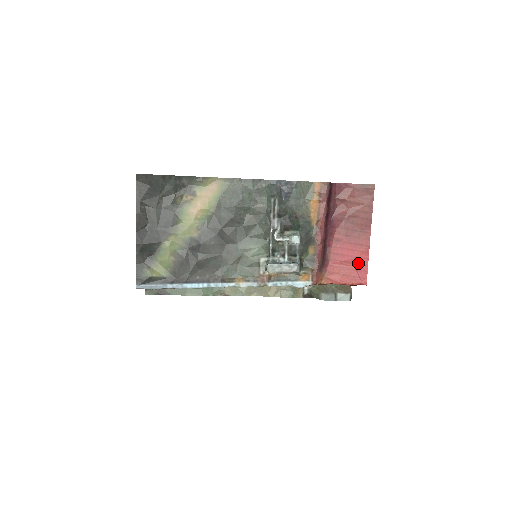
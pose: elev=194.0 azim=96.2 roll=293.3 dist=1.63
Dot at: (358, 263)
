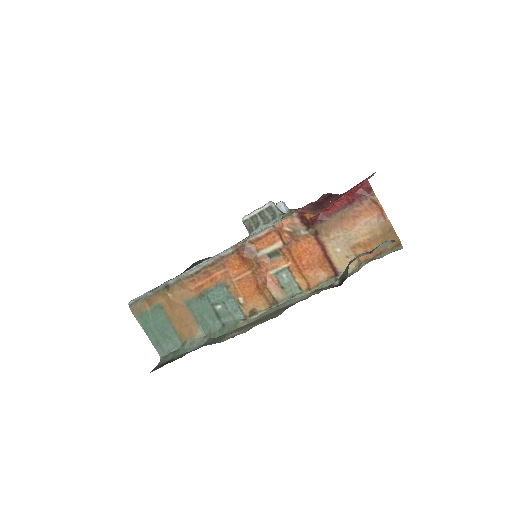
Dot at: occluded
